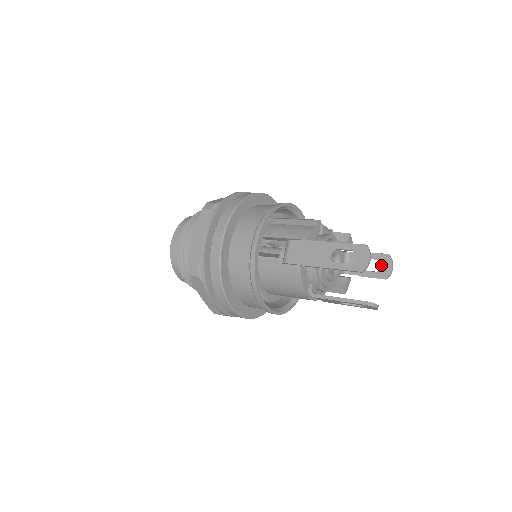
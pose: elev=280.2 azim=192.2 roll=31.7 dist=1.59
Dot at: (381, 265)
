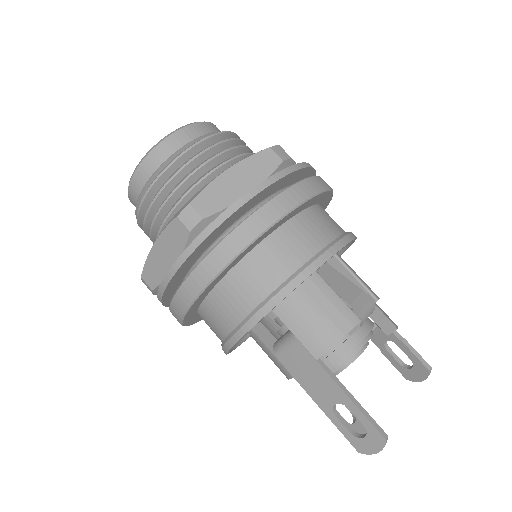
Dot at: (412, 368)
